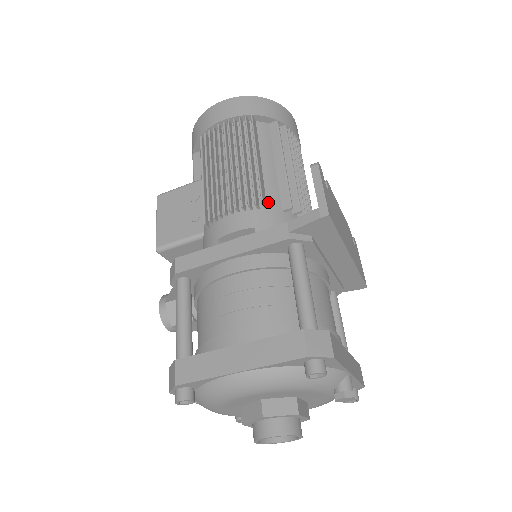
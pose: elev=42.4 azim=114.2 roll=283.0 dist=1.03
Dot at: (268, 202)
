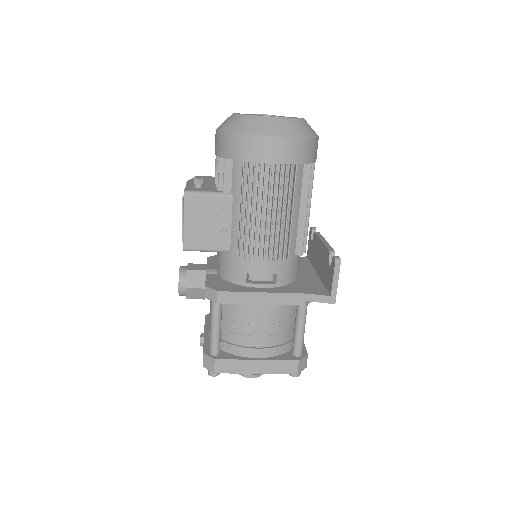
Dot at: (289, 251)
